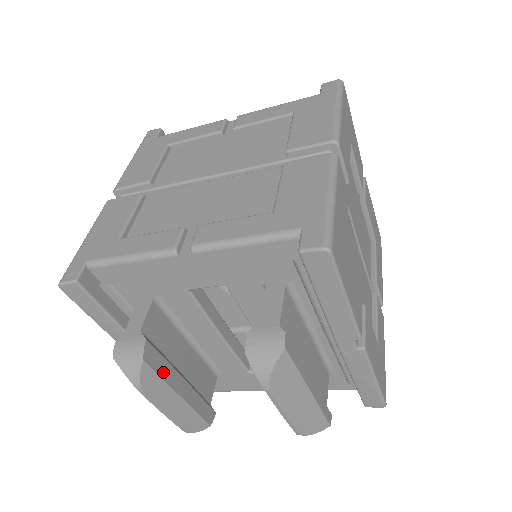
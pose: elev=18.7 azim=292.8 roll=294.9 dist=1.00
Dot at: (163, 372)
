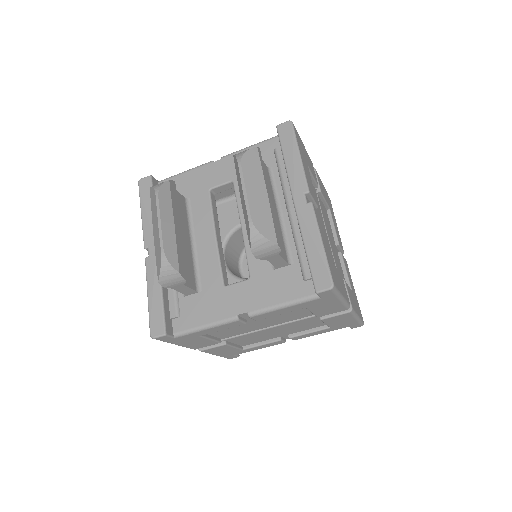
Dot at: (174, 201)
